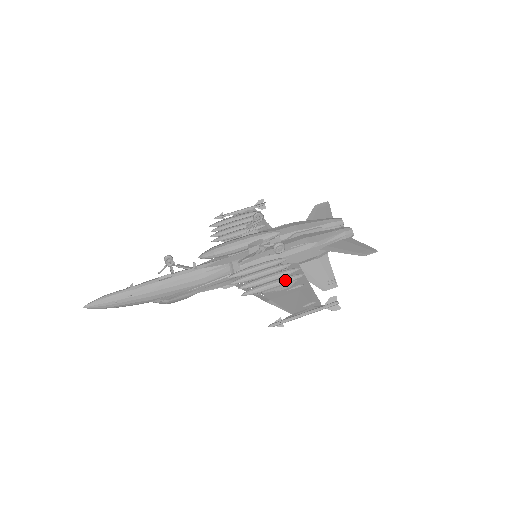
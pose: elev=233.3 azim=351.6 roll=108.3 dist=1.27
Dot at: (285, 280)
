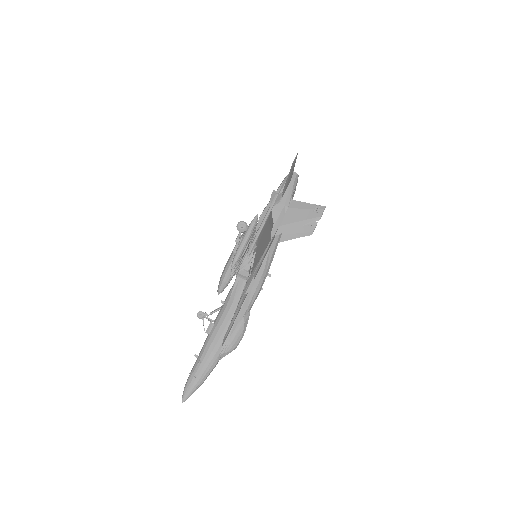
Dot at: (247, 230)
